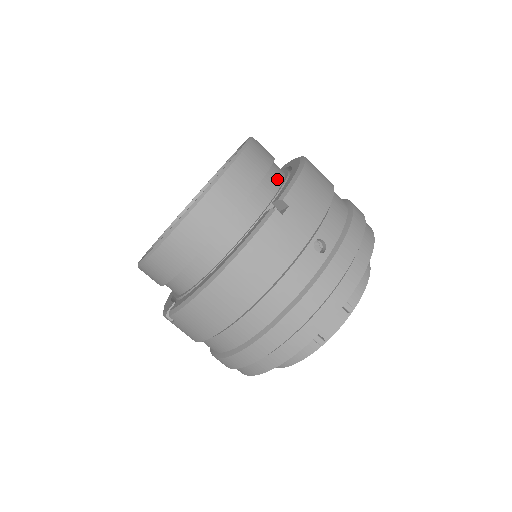
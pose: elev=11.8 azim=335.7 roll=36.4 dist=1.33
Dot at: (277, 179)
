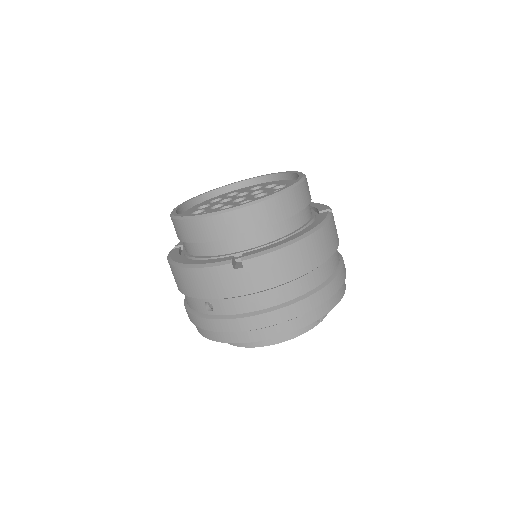
Dot at: occluded
